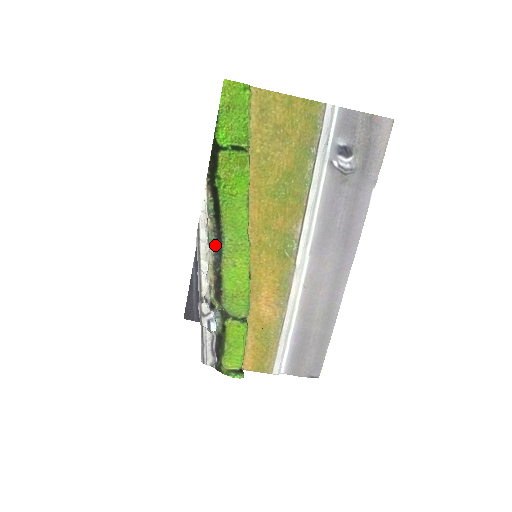
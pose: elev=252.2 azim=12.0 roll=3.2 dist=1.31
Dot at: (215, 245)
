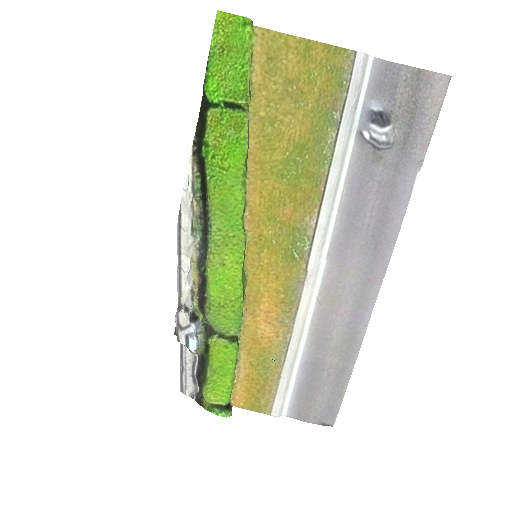
Dot at: (201, 236)
